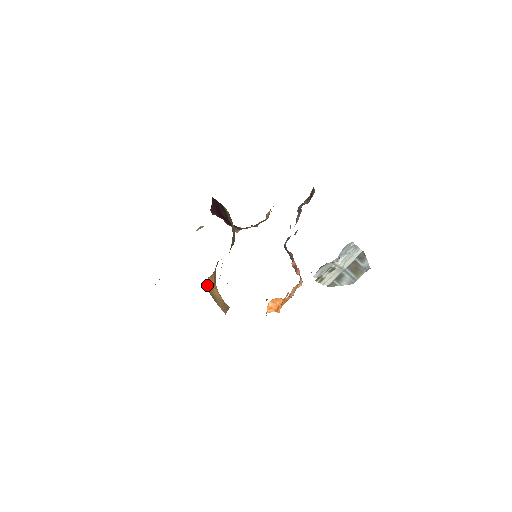
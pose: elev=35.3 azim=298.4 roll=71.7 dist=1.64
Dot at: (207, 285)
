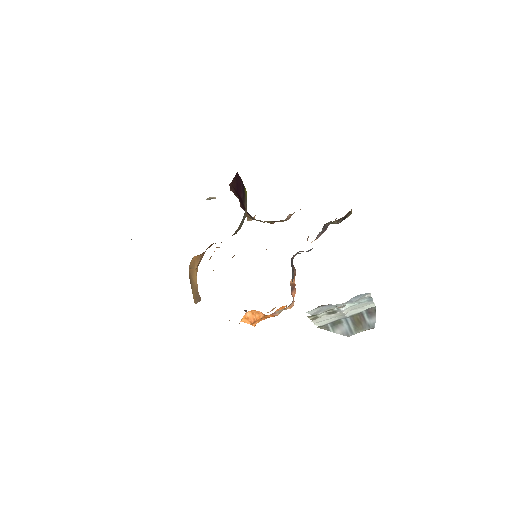
Dot at: (190, 263)
